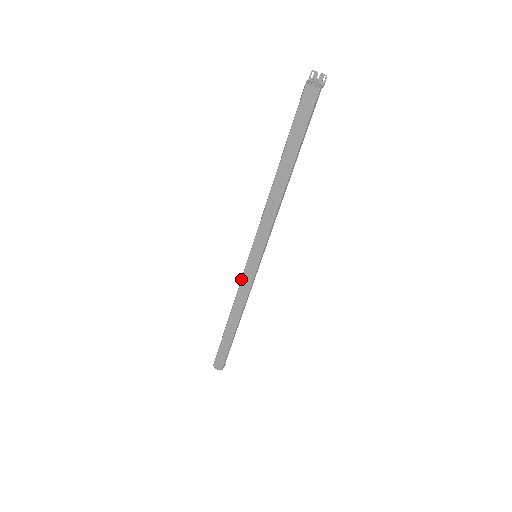
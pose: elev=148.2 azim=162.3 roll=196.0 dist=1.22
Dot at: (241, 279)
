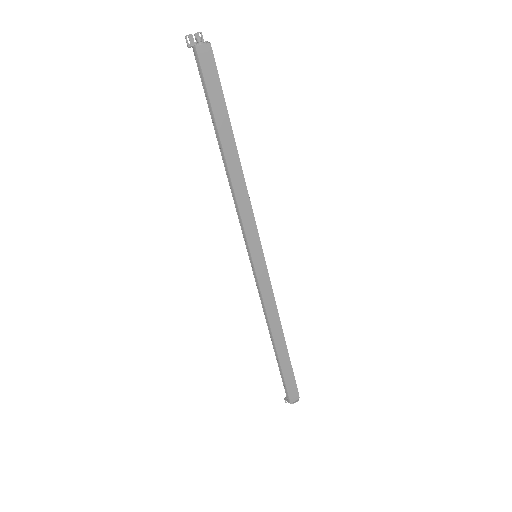
Dot at: (260, 291)
